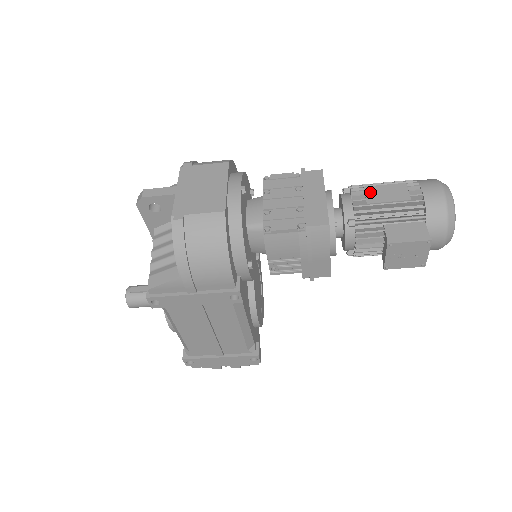
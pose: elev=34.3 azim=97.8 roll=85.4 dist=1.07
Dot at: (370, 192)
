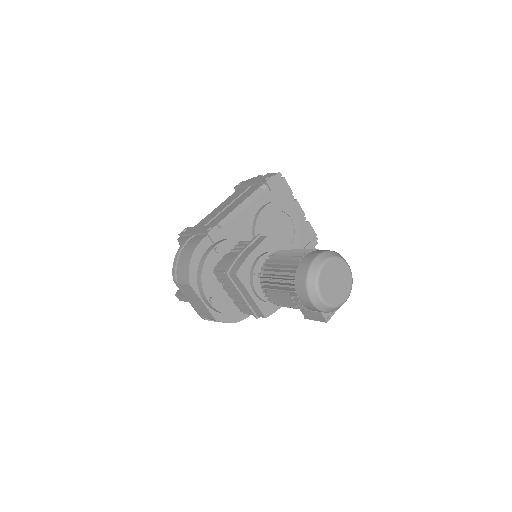
Dot at: (272, 296)
